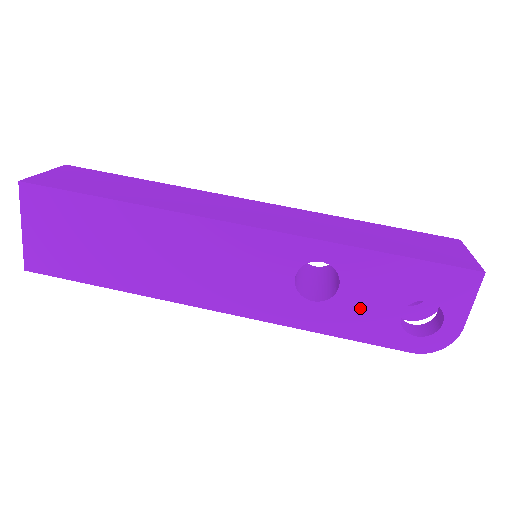
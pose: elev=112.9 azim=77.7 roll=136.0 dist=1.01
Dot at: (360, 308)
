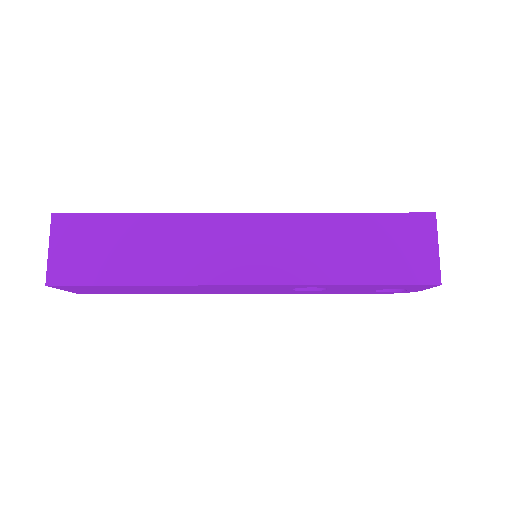
Dot at: (344, 291)
